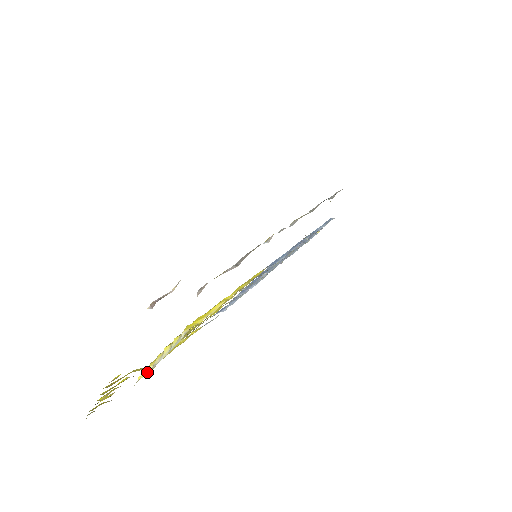
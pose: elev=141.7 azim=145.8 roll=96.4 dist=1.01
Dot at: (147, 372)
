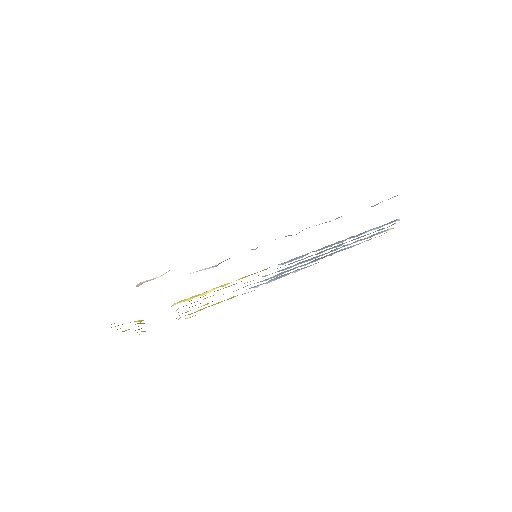
Dot at: occluded
